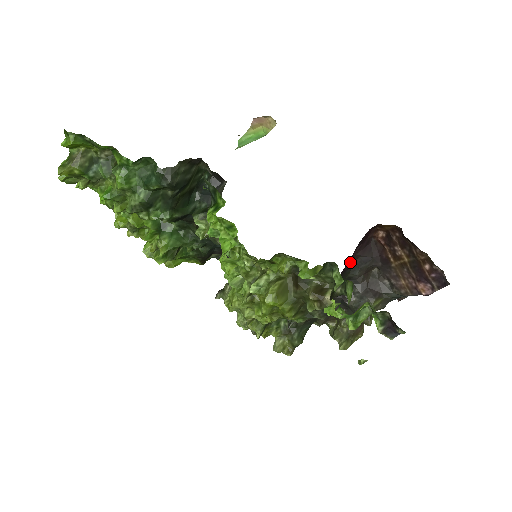
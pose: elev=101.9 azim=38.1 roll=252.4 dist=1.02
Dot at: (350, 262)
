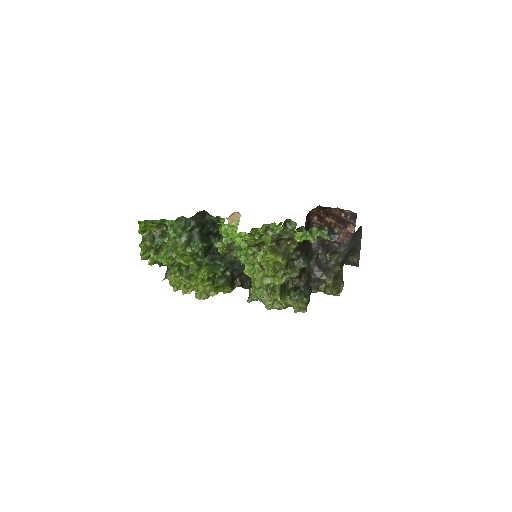
Dot at: occluded
